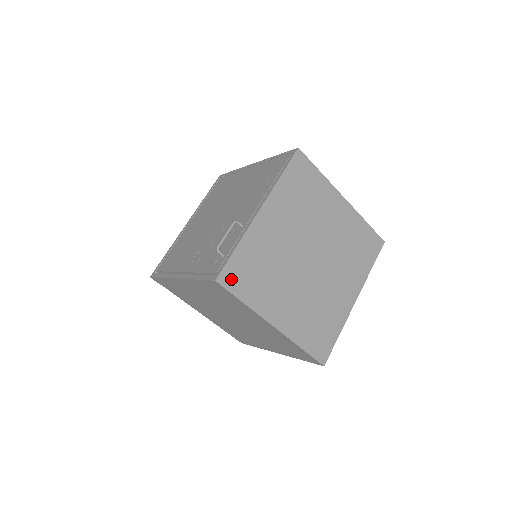
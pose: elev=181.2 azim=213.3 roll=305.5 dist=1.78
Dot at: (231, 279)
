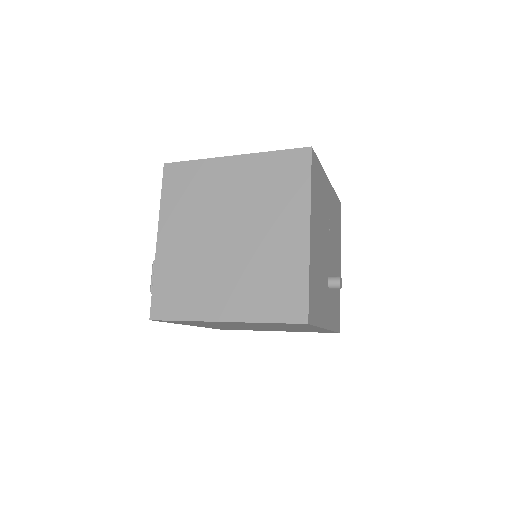
Dot at: (162, 309)
